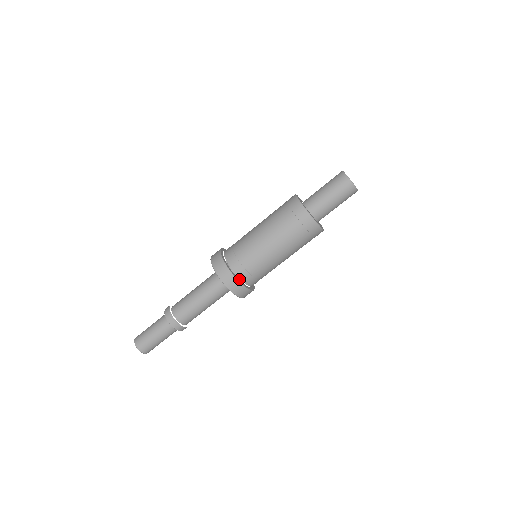
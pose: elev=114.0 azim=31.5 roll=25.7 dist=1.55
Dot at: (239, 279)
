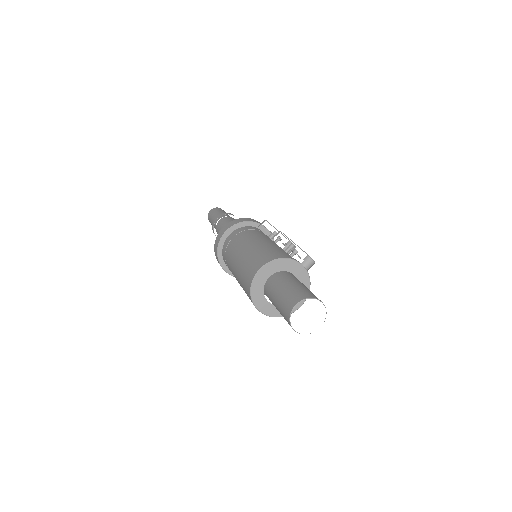
Dot at: occluded
